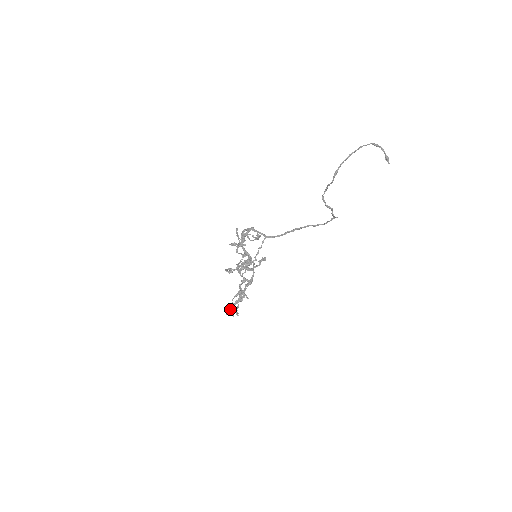
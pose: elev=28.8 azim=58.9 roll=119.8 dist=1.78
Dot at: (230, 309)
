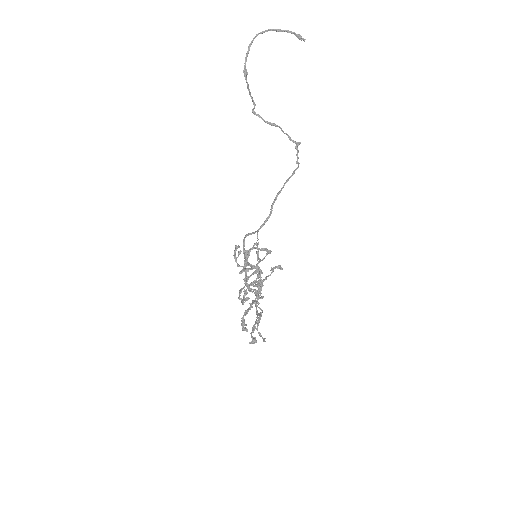
Dot at: occluded
